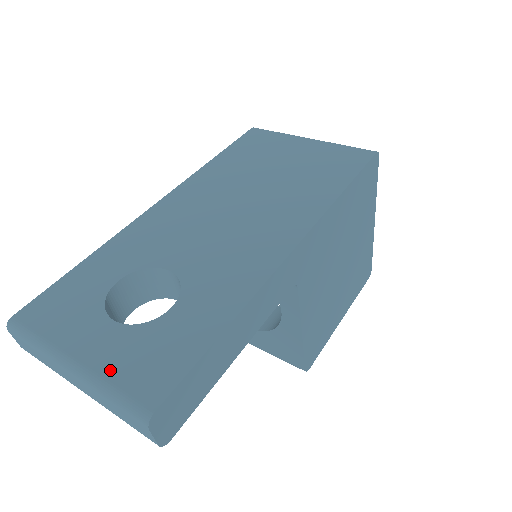
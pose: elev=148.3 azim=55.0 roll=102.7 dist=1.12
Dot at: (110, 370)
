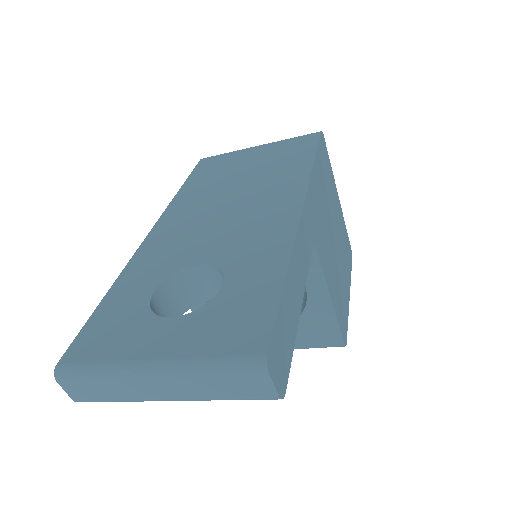
Dot at: (197, 349)
